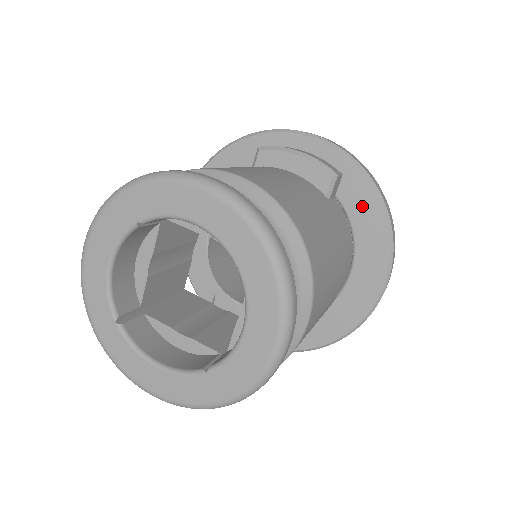
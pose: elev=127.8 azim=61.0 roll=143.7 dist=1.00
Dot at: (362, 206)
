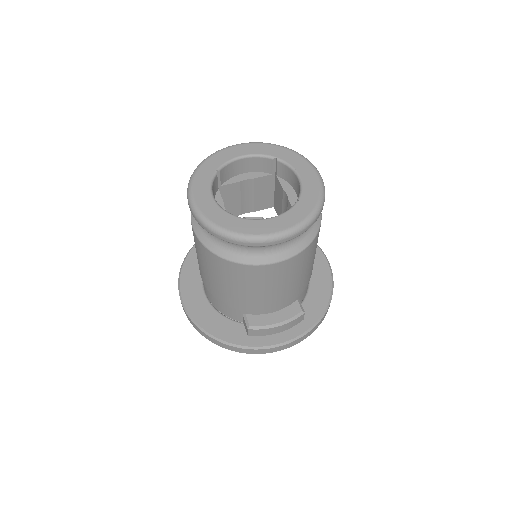
Dot at: occluded
